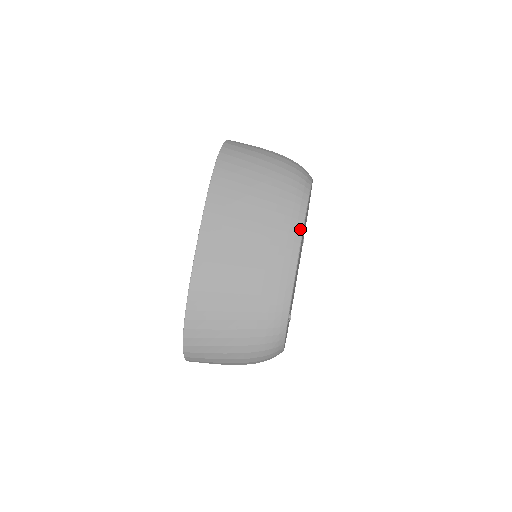
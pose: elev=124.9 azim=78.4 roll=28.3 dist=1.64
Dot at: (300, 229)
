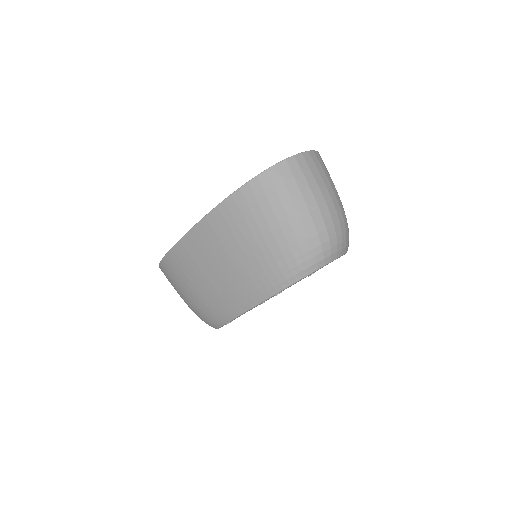
Dot at: (264, 298)
